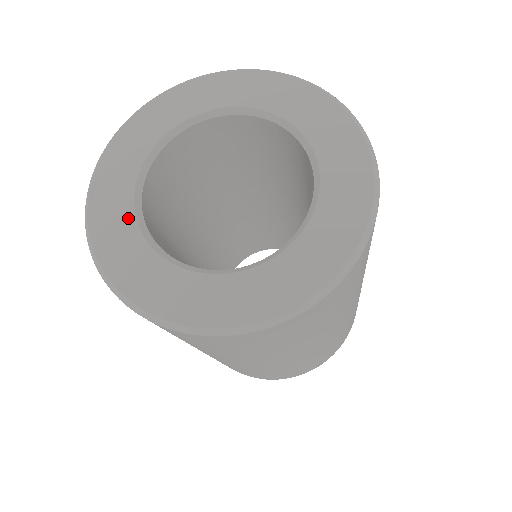
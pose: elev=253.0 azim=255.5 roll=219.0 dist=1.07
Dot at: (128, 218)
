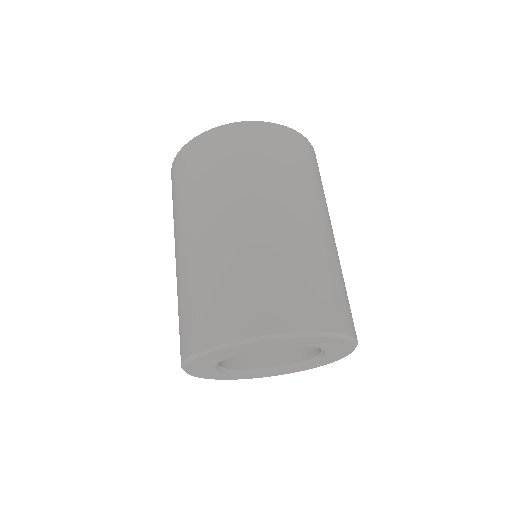
Dot at: (255, 374)
